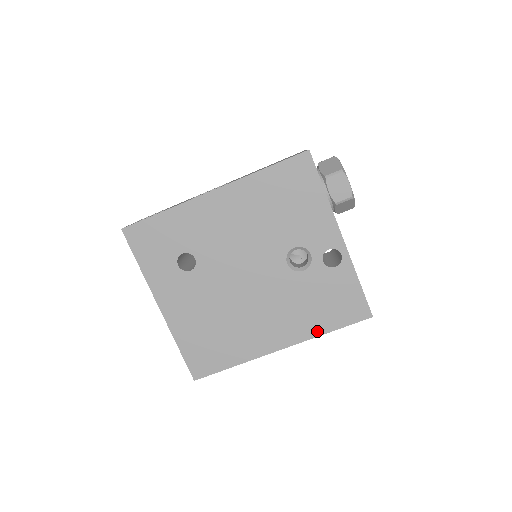
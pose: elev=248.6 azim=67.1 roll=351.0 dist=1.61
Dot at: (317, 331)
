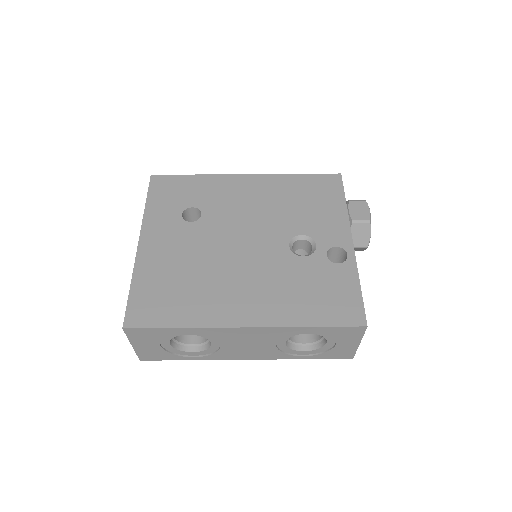
Dot at: (296, 320)
